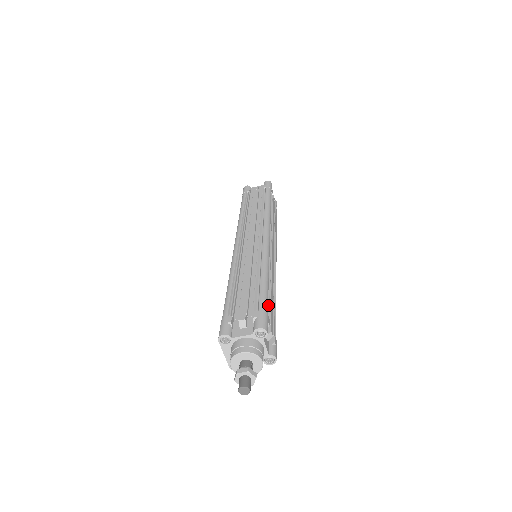
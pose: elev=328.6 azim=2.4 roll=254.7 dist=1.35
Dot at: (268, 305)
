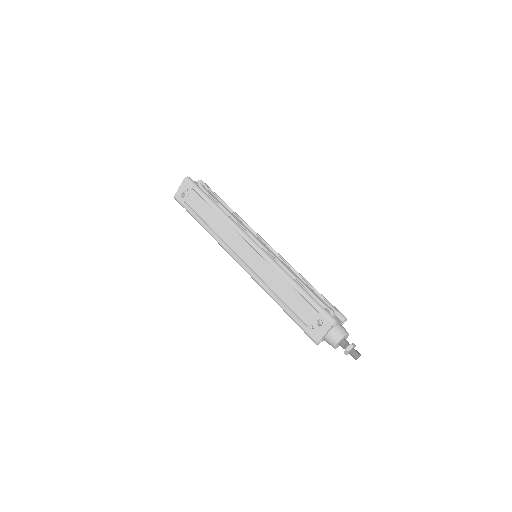
Dot at: occluded
